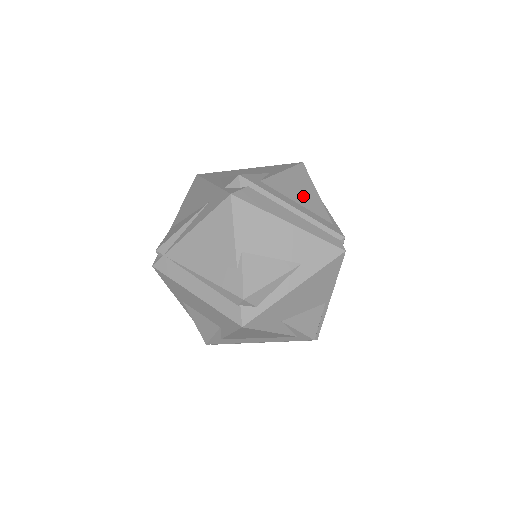
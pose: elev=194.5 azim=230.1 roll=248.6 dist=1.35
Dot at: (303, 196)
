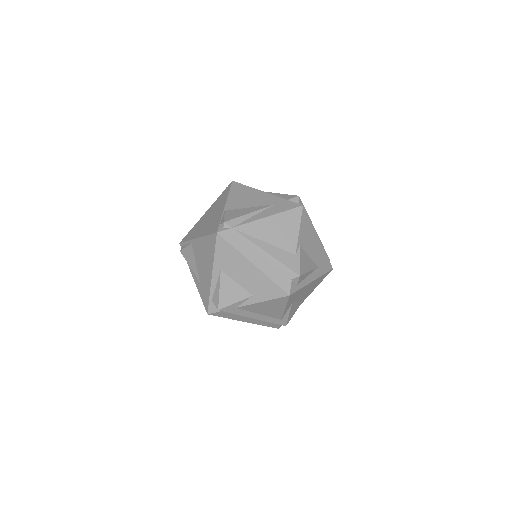
Dot at: occluded
